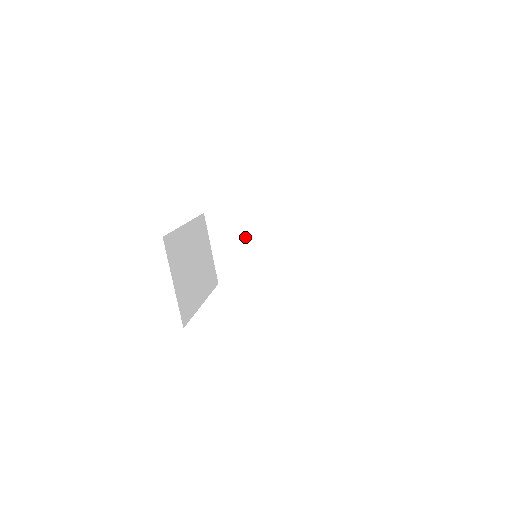
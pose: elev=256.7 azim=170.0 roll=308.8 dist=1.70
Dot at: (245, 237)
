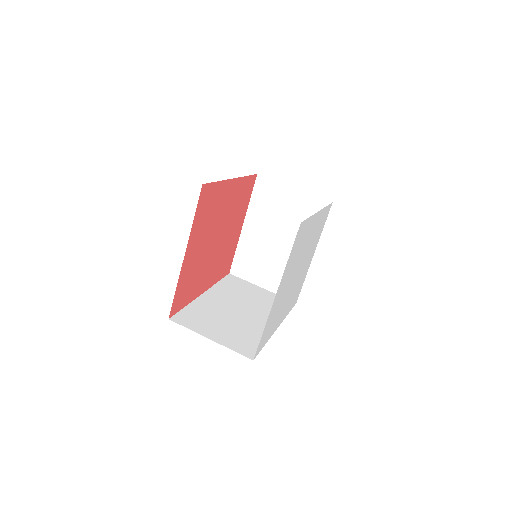
Dot at: (222, 316)
